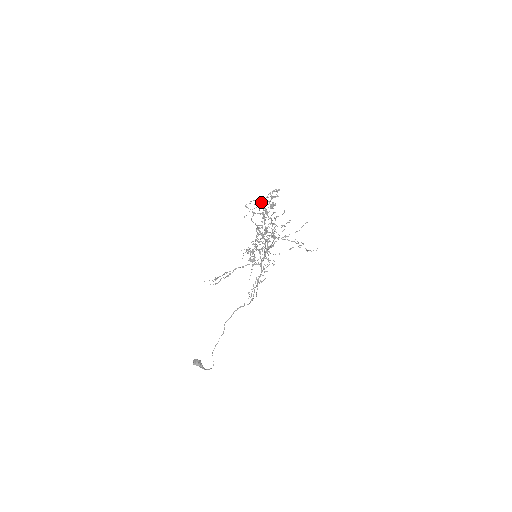
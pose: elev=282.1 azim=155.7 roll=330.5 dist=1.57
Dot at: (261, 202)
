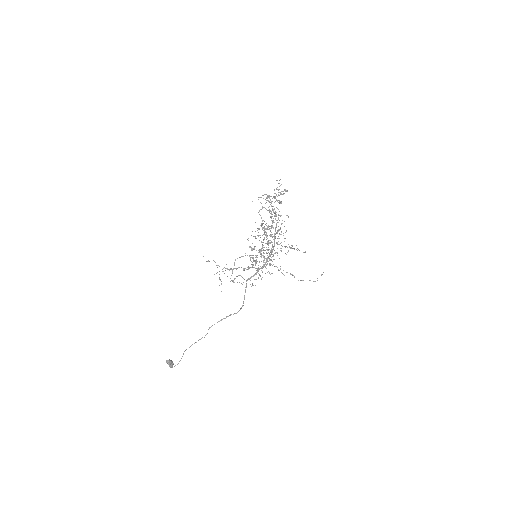
Dot at: (270, 196)
